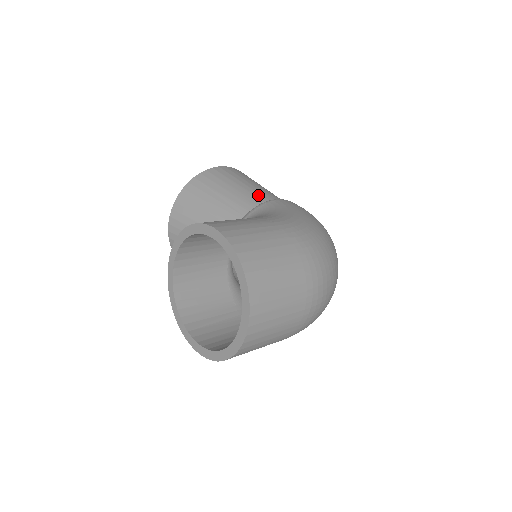
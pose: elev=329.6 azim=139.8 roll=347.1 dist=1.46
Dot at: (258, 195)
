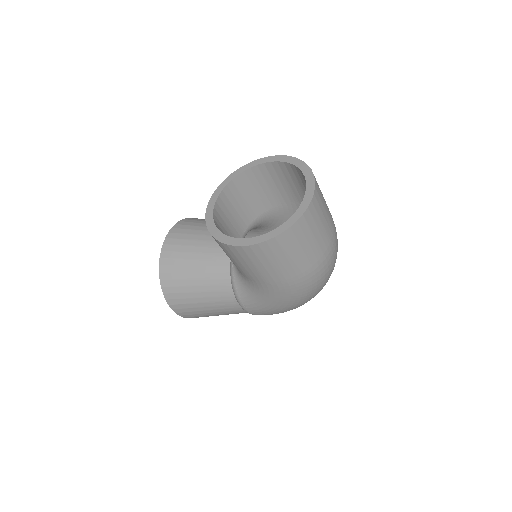
Dot at: occluded
